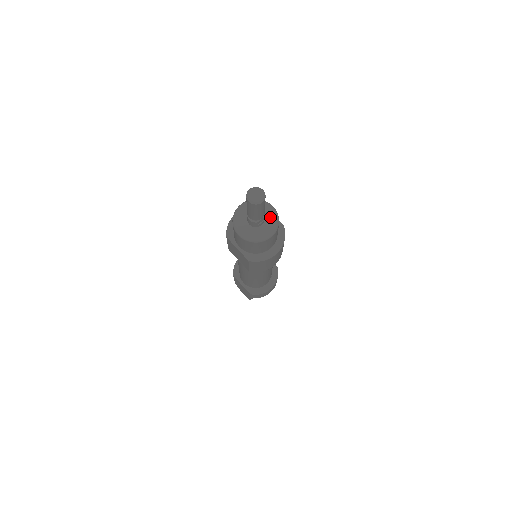
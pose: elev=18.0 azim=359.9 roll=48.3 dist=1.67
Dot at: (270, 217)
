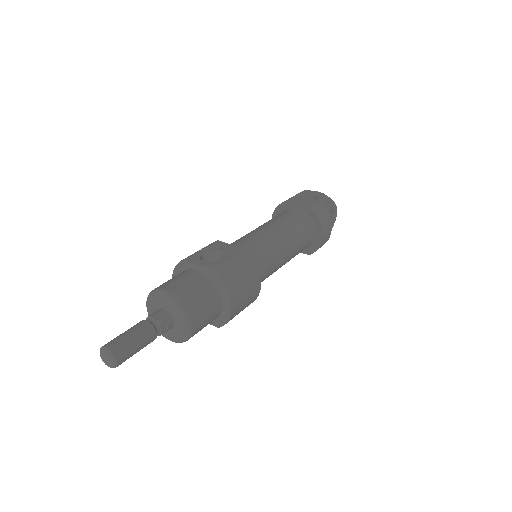
Dot at: (171, 309)
